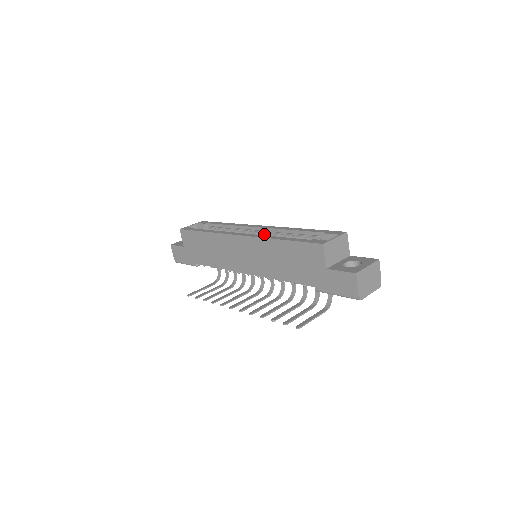
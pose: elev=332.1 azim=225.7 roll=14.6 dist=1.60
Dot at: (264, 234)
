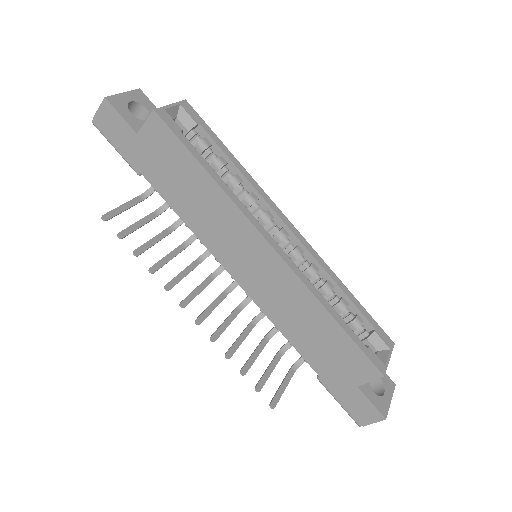
Dot at: (296, 253)
